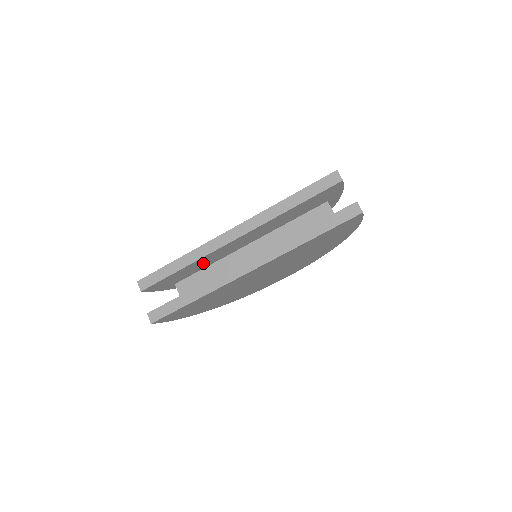
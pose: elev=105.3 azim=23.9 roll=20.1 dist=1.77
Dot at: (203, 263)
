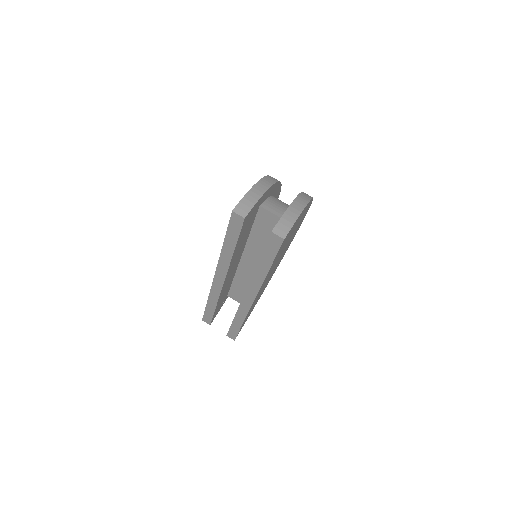
Dot at: (226, 289)
